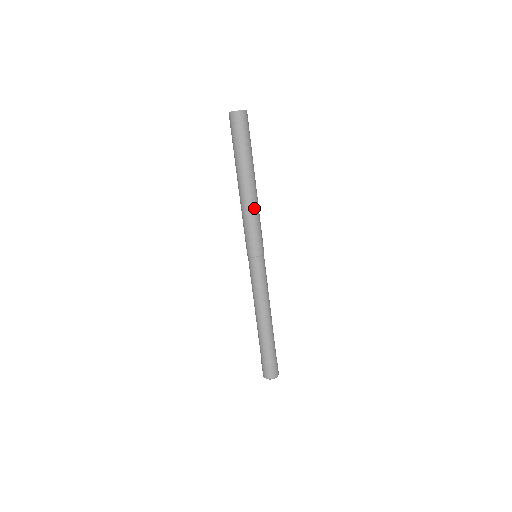
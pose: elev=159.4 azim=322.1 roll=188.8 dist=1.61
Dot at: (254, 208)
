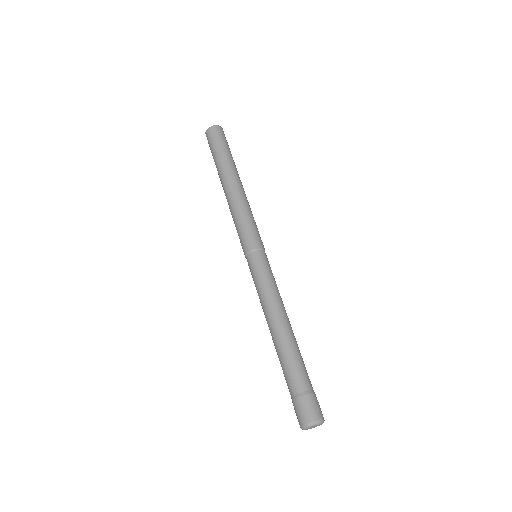
Dot at: (249, 205)
